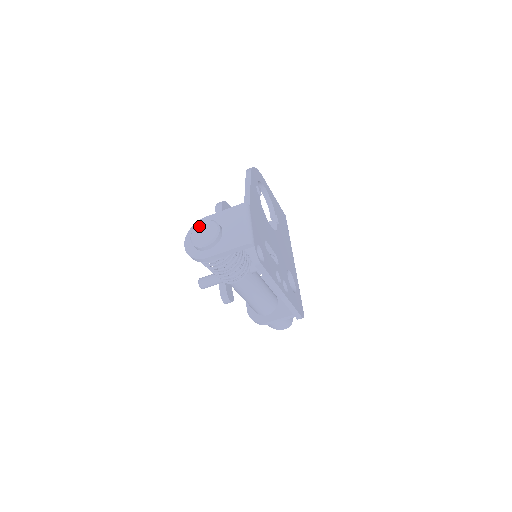
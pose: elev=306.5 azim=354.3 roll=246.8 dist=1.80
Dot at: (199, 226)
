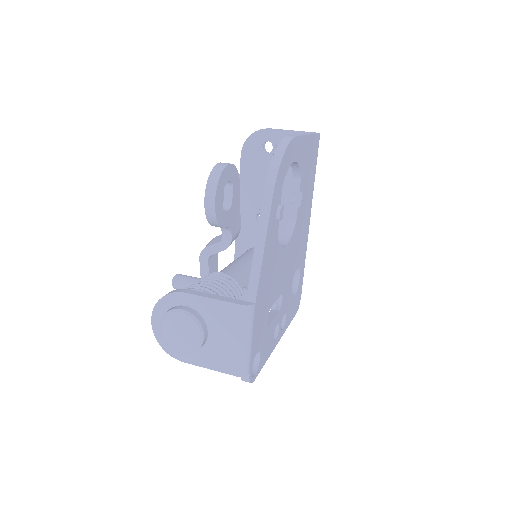
Dot at: (173, 317)
